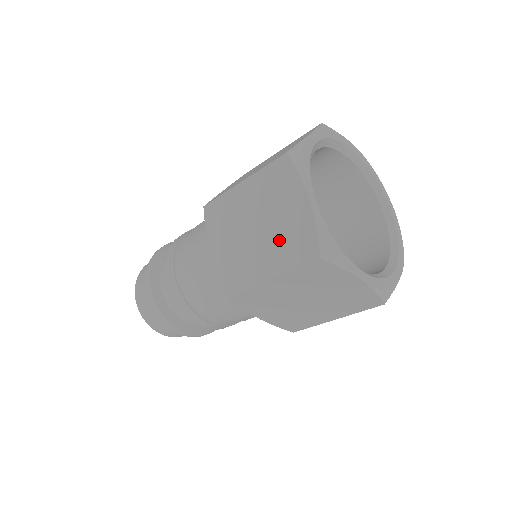
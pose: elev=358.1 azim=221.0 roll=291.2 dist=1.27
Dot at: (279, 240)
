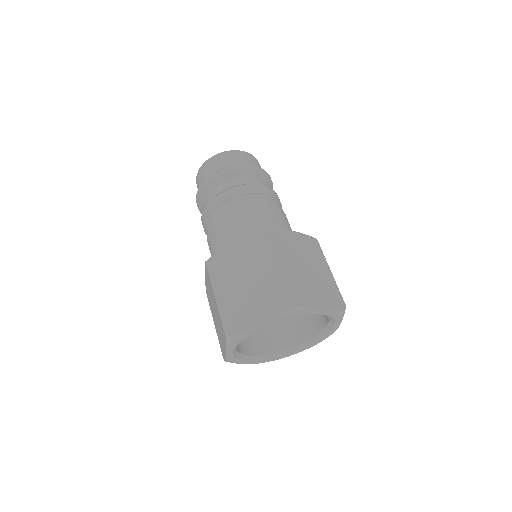
Dot at: (218, 332)
